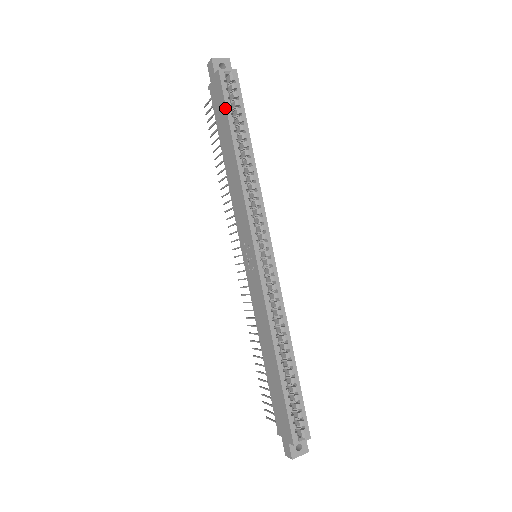
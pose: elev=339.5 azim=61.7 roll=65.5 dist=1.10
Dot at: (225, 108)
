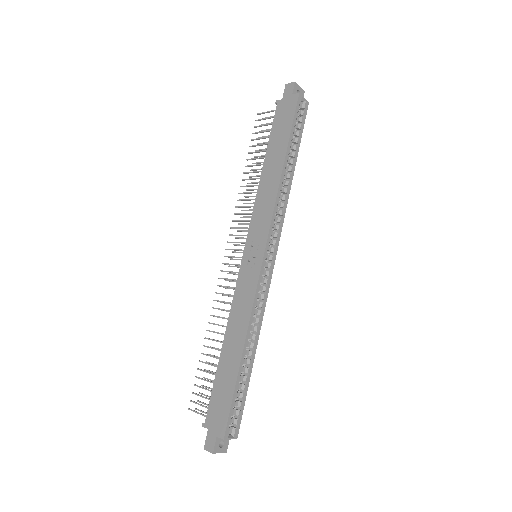
Dot at: (291, 125)
